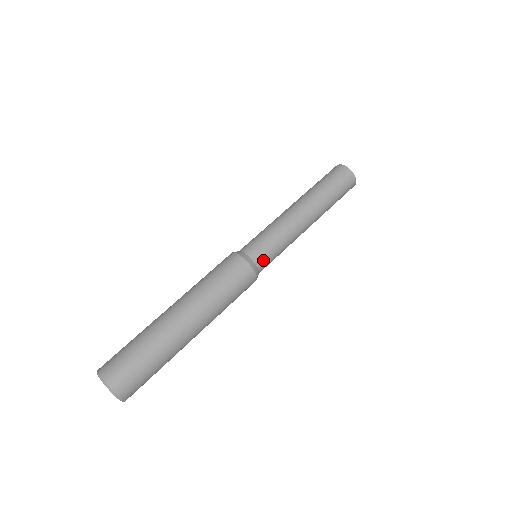
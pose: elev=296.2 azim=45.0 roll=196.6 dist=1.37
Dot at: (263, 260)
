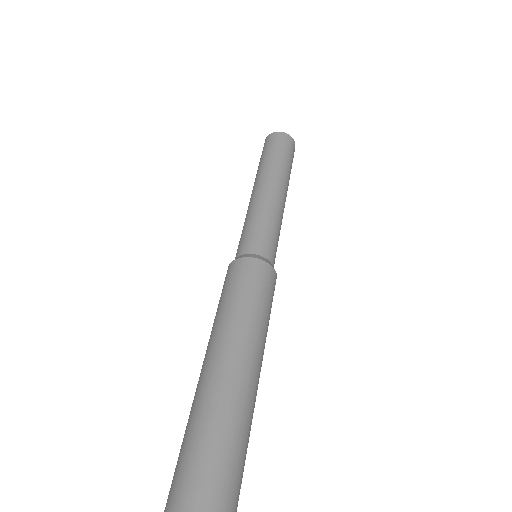
Dot at: (252, 245)
